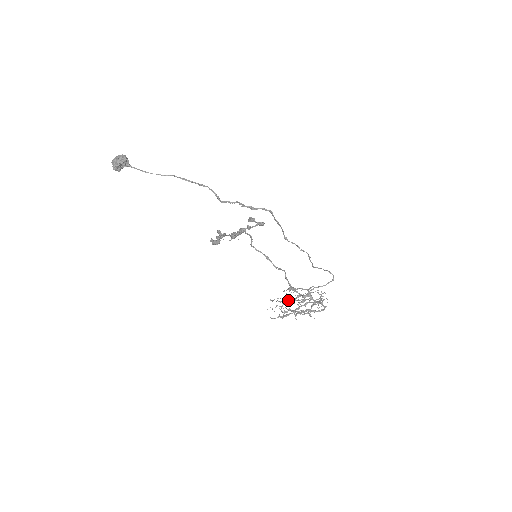
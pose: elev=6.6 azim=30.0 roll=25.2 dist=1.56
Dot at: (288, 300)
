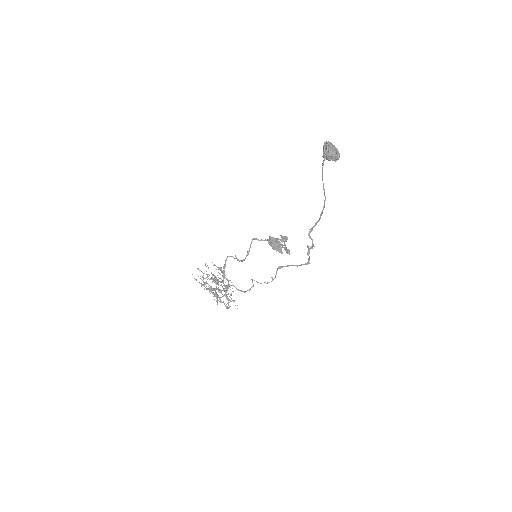
Dot at: occluded
